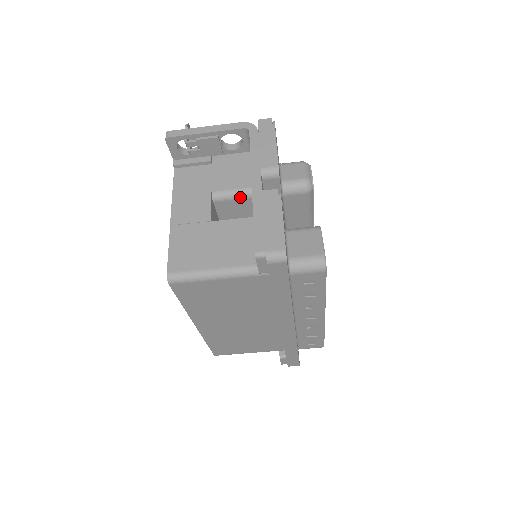
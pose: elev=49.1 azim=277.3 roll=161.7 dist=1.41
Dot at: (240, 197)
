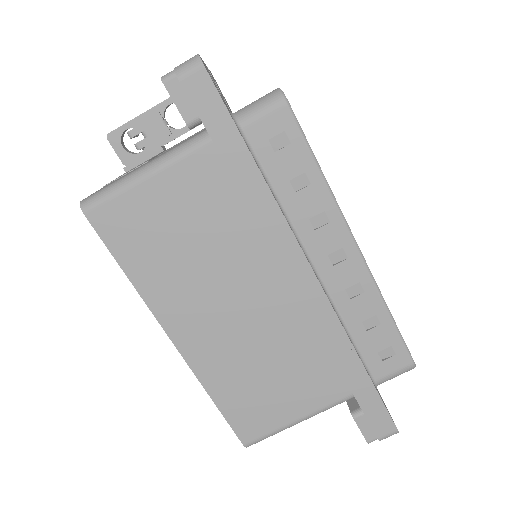
Dot at: occluded
